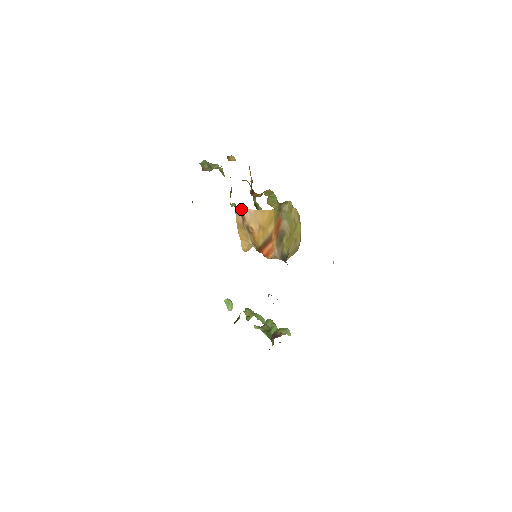
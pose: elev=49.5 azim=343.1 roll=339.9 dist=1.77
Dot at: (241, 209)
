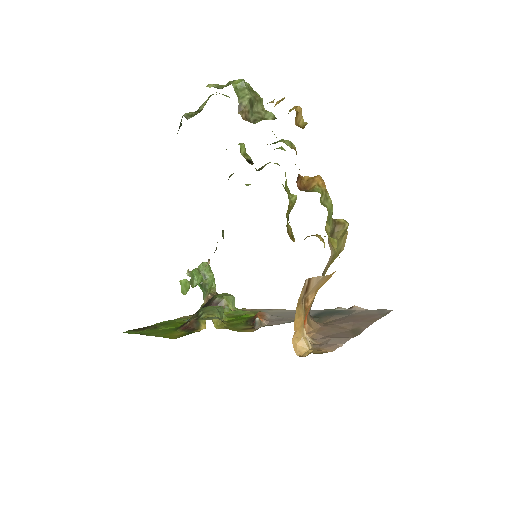
Dot at: (311, 279)
